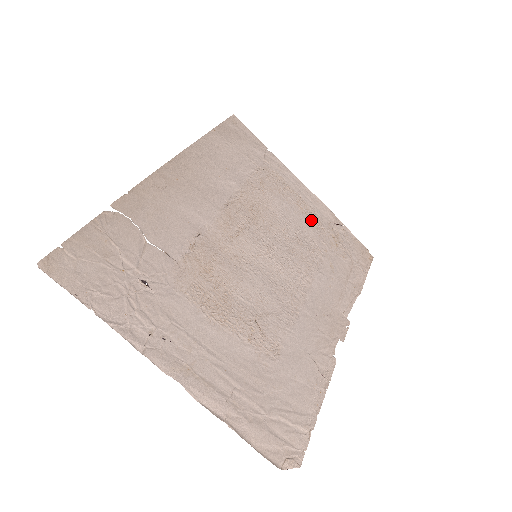
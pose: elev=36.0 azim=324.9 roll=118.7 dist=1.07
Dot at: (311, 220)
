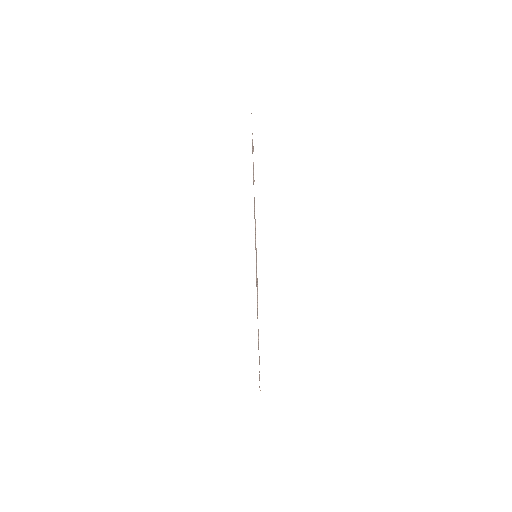
Dot at: occluded
